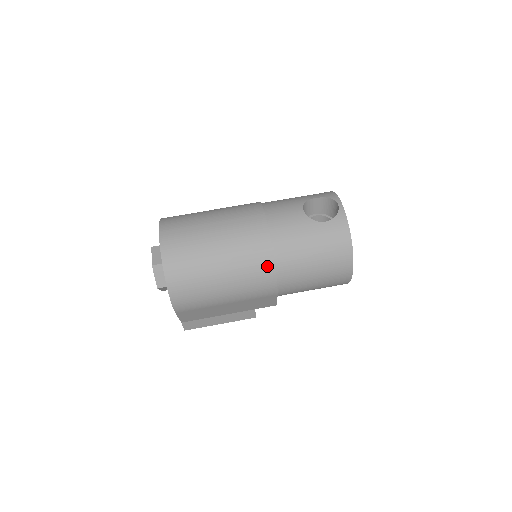
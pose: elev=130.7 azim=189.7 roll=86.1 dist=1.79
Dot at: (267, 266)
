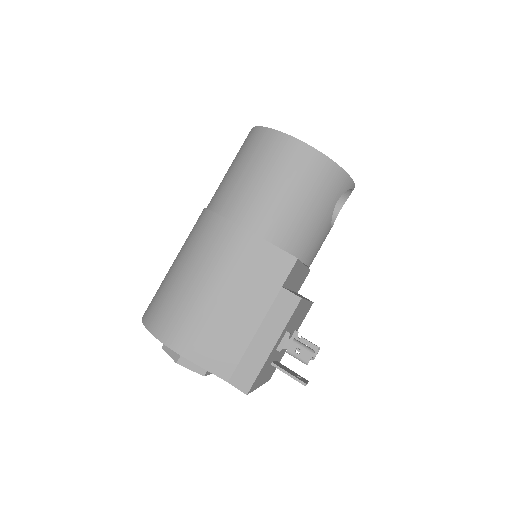
Dot at: (210, 221)
